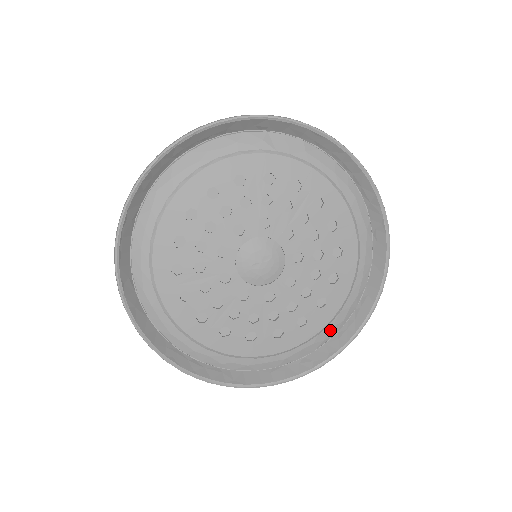
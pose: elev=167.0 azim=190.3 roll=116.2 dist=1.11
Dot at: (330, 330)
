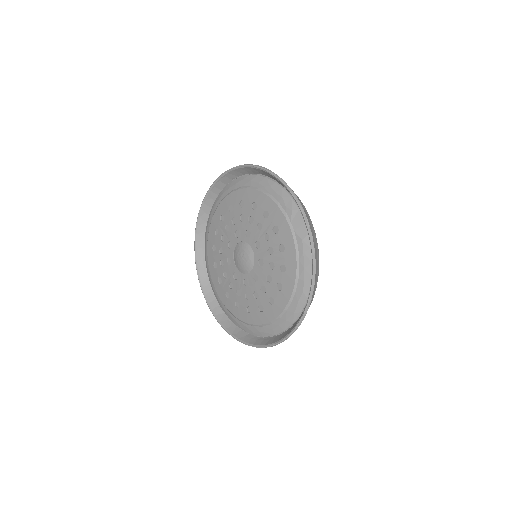
Dot at: (246, 327)
